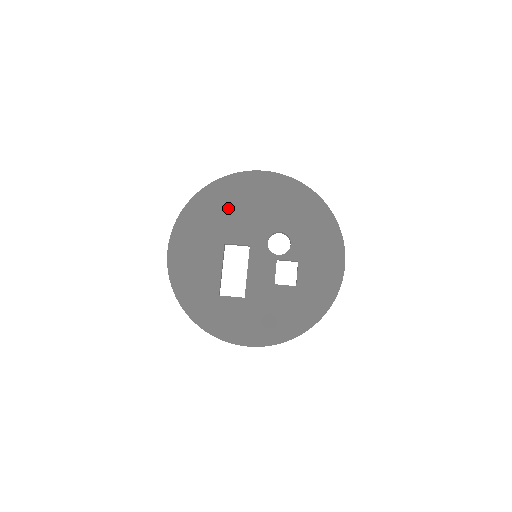
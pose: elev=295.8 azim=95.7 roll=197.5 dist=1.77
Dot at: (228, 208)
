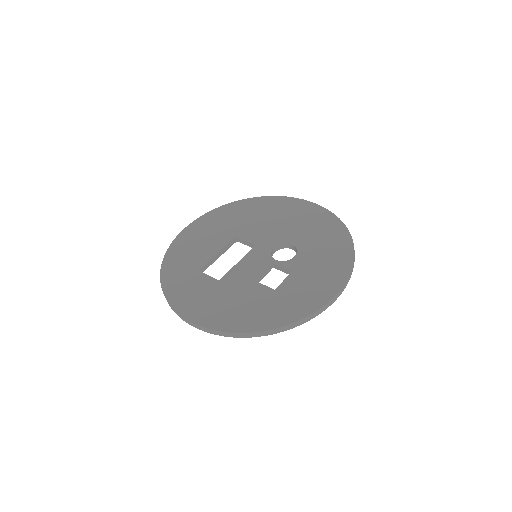
Dot at: (259, 215)
